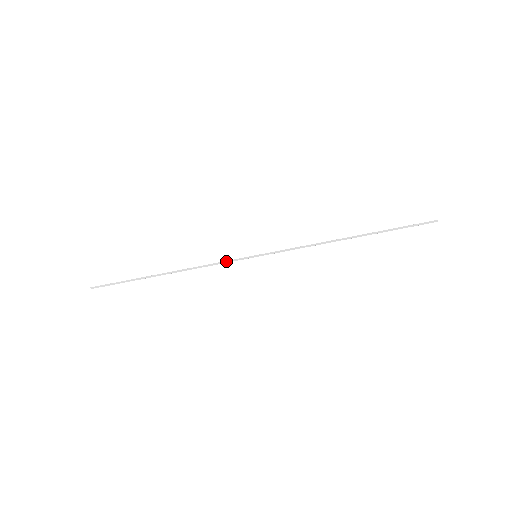
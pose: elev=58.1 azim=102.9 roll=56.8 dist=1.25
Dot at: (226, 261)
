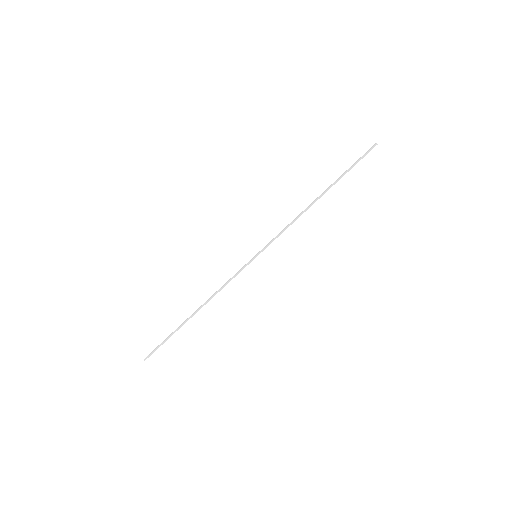
Dot at: (236, 274)
